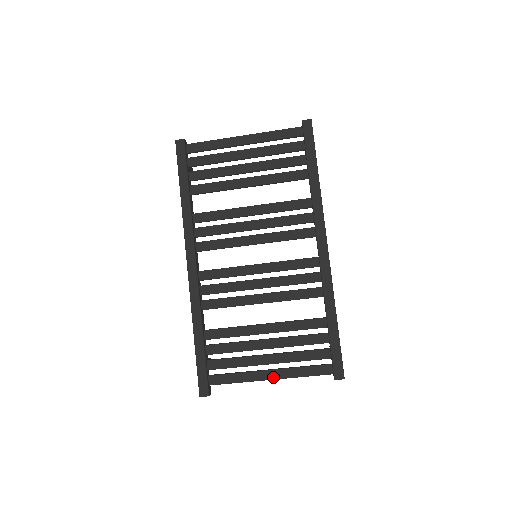
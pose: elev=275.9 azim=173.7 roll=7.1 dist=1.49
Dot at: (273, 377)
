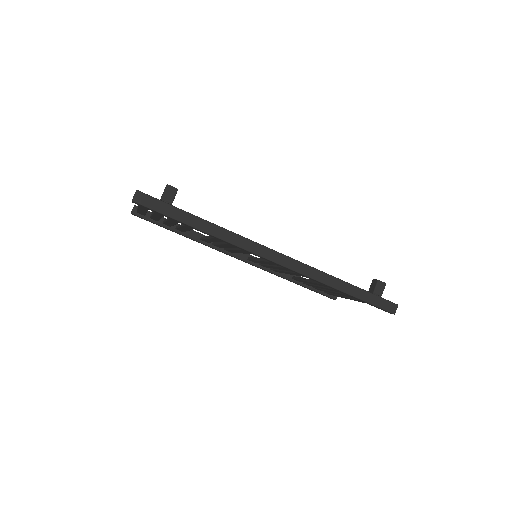
Dot at: (354, 300)
